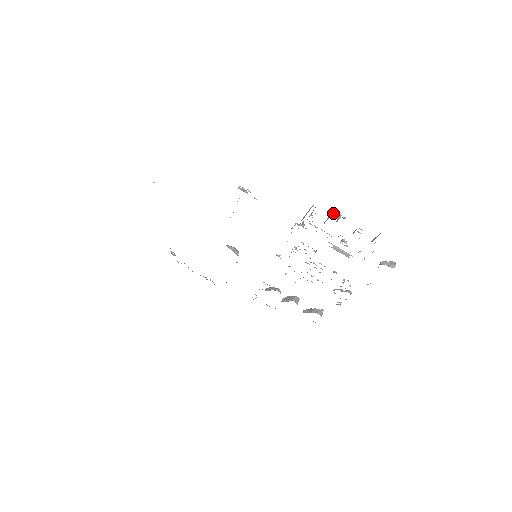
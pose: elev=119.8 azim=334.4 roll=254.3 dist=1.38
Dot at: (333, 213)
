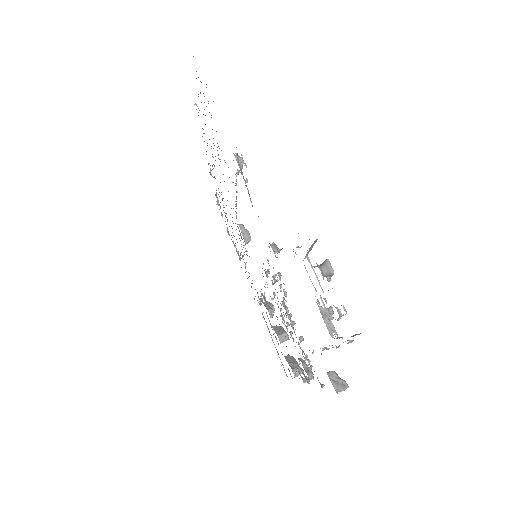
Dot at: (325, 262)
